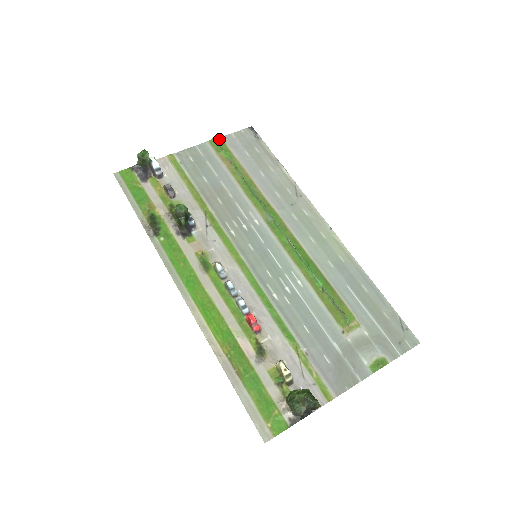
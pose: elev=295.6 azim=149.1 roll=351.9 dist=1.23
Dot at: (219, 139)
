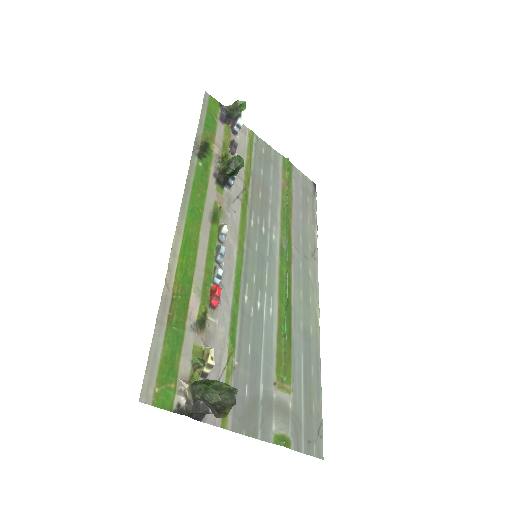
Dot at: (291, 164)
